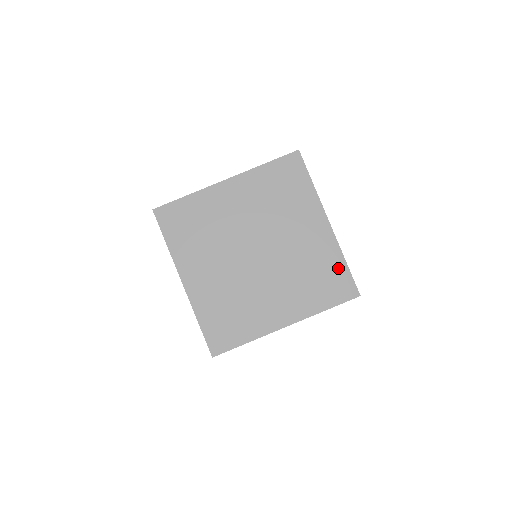
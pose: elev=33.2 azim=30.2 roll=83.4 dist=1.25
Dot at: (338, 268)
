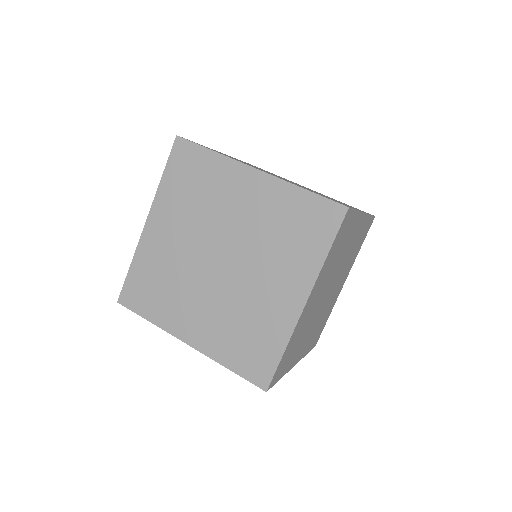
Dot at: (272, 349)
